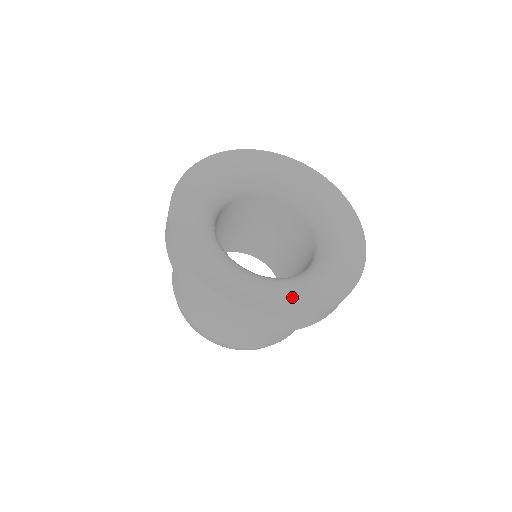
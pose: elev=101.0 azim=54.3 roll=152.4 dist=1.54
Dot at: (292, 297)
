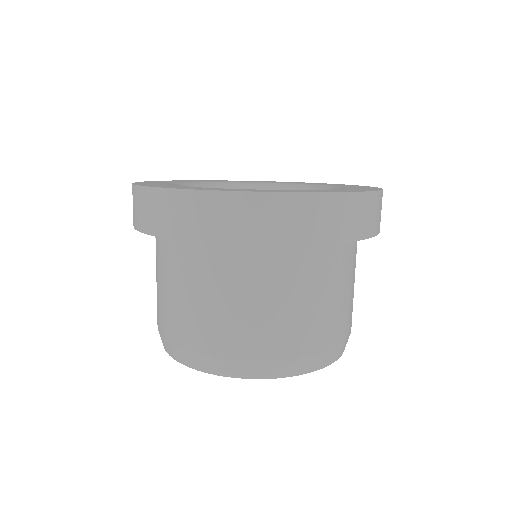
Dot at: (337, 190)
